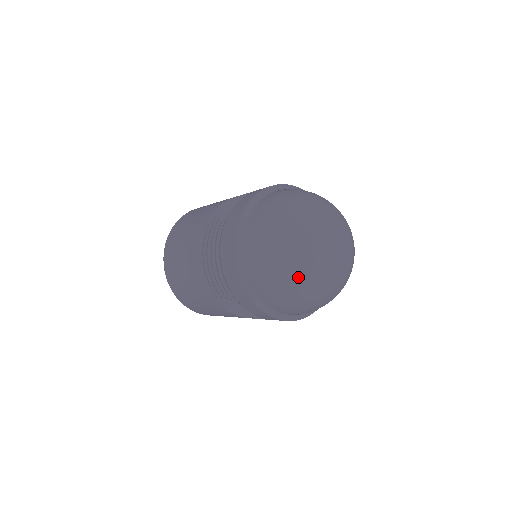
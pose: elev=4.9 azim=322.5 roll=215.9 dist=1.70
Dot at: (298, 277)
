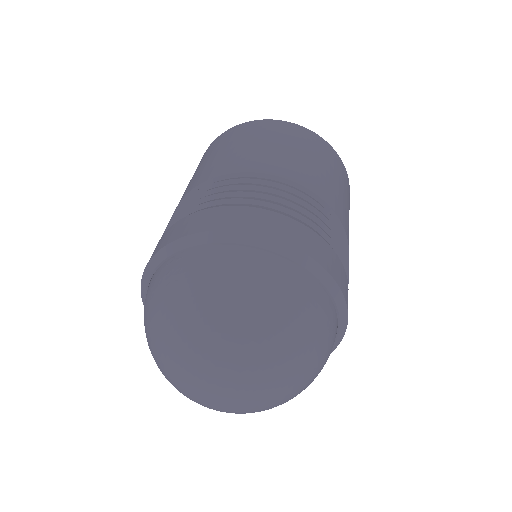
Dot at: (166, 378)
